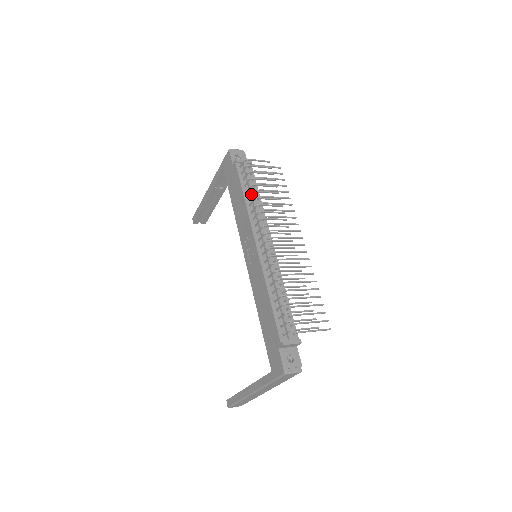
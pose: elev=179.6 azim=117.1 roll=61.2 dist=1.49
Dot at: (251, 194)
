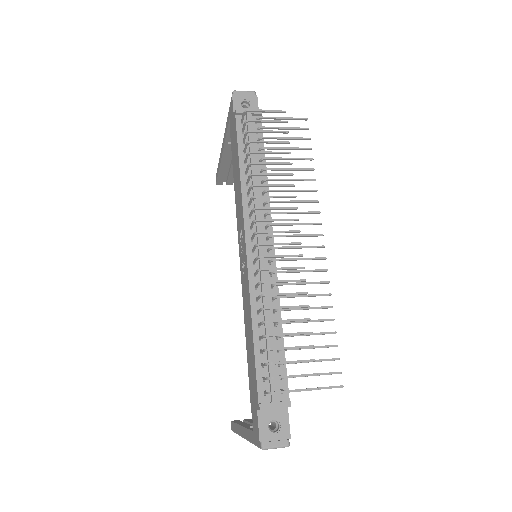
Dot at: (247, 167)
